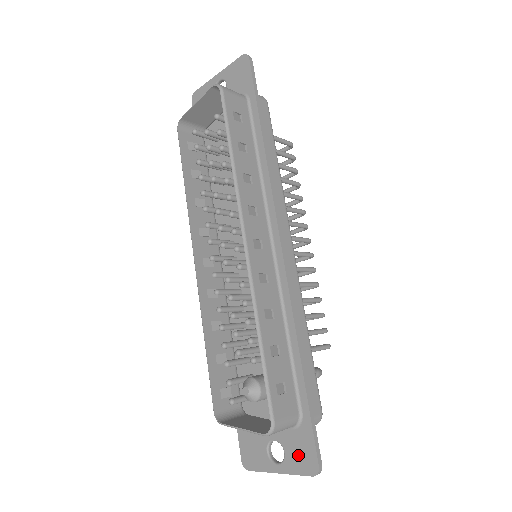
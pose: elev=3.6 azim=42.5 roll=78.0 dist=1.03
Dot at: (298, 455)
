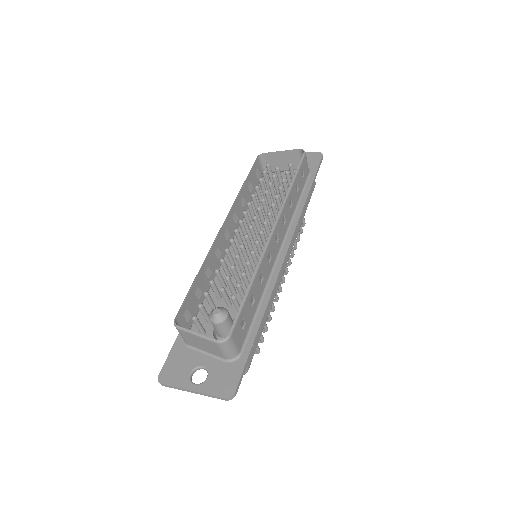
Dot at: (220, 381)
